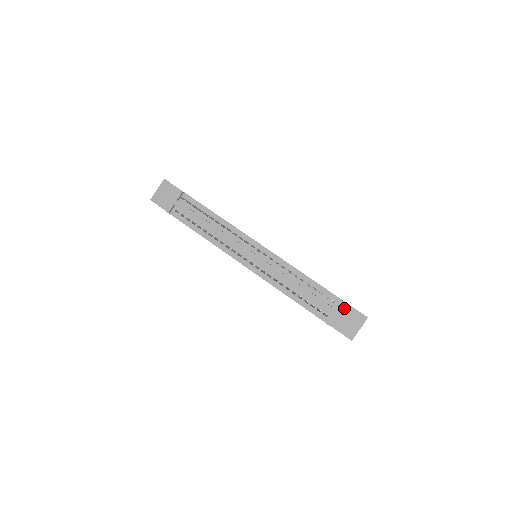
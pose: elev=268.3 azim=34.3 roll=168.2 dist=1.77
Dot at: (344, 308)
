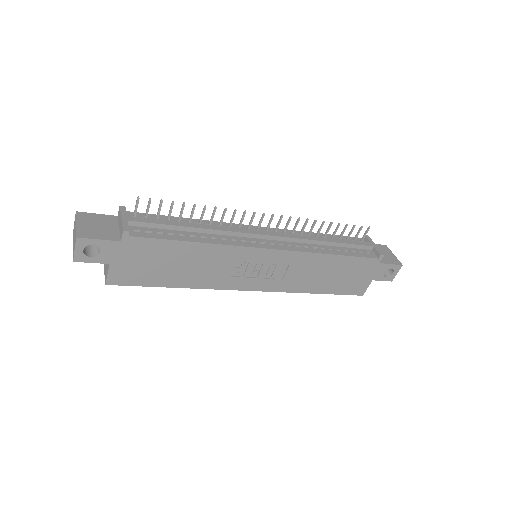
Dot at: occluded
